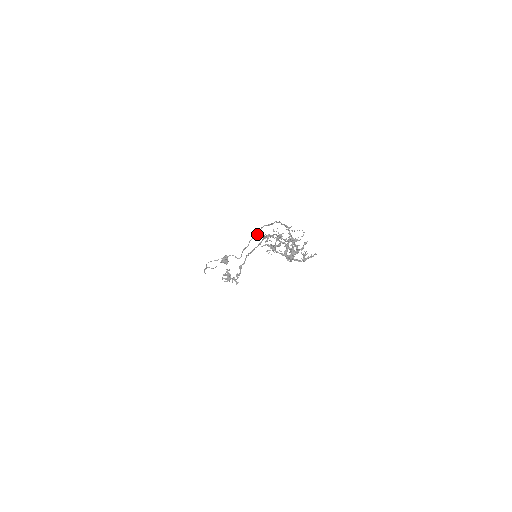
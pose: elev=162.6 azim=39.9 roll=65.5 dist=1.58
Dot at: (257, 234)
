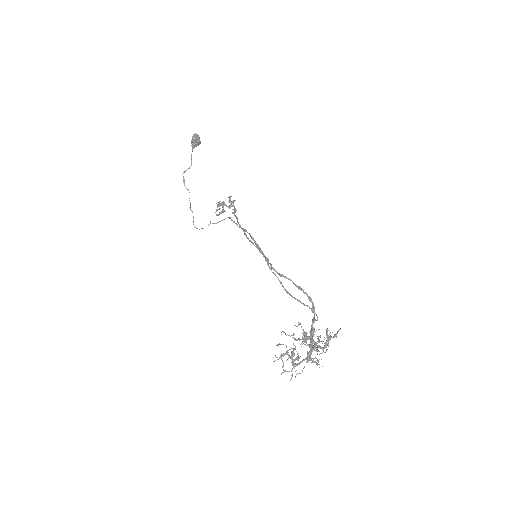
Dot at: occluded
